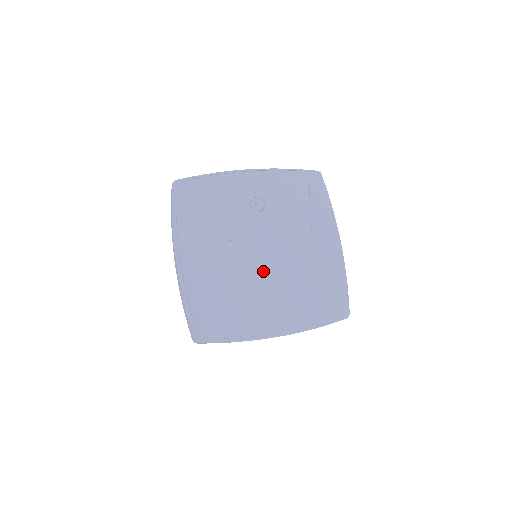
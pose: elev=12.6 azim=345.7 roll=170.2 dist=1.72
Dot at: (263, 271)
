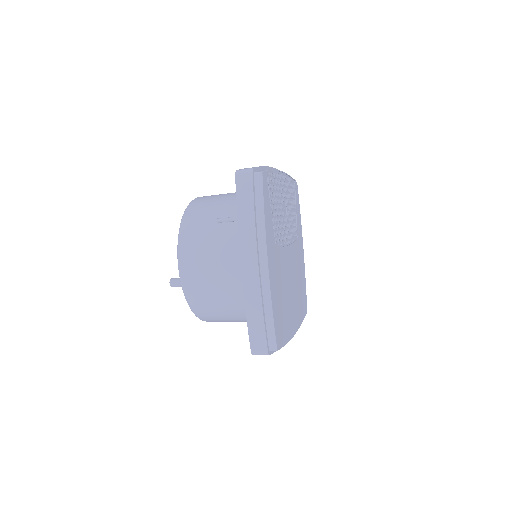
Dot at: (289, 276)
